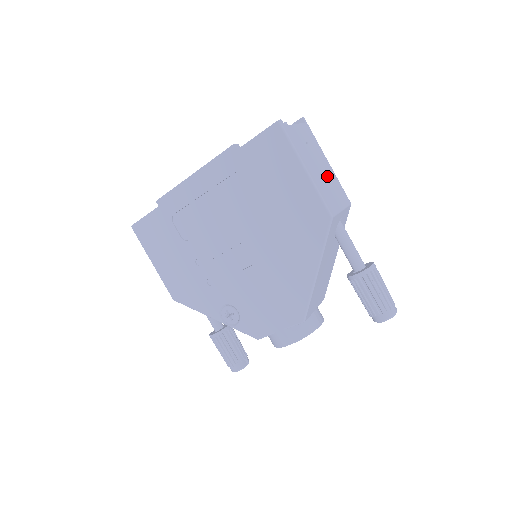
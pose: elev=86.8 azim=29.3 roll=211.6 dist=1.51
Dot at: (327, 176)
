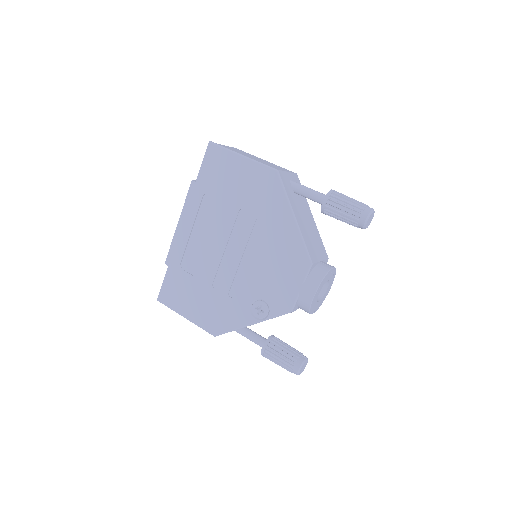
Dot at: (266, 162)
